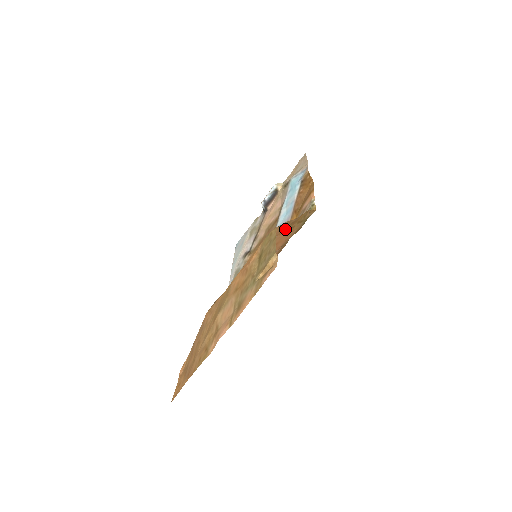
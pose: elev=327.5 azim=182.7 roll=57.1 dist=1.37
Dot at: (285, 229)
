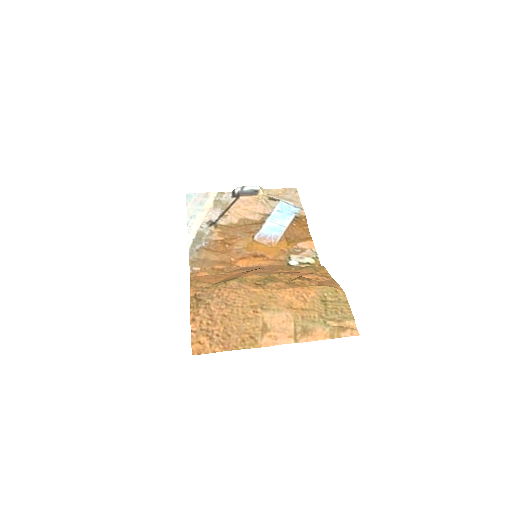
Dot at: (320, 277)
